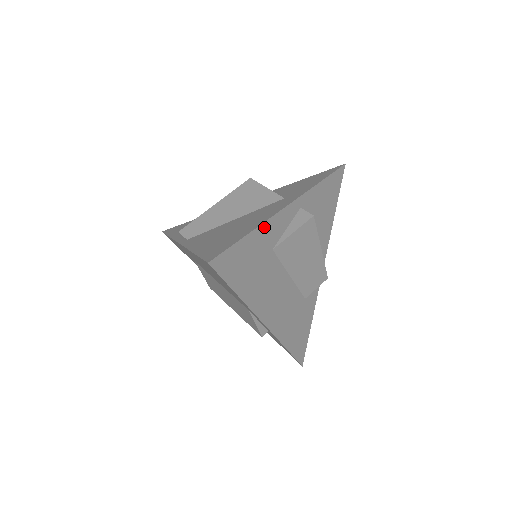
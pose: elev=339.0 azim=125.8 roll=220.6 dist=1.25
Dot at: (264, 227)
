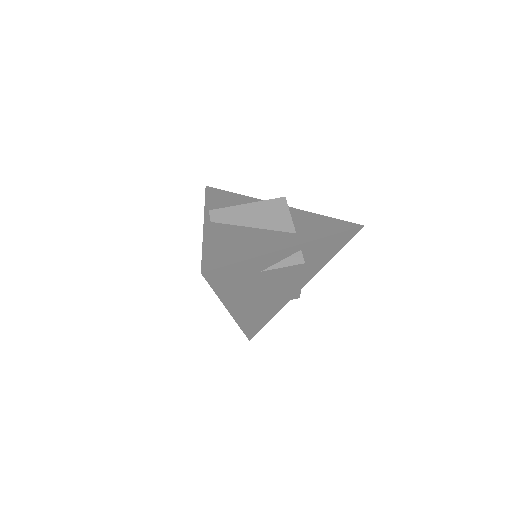
Dot at: (260, 258)
